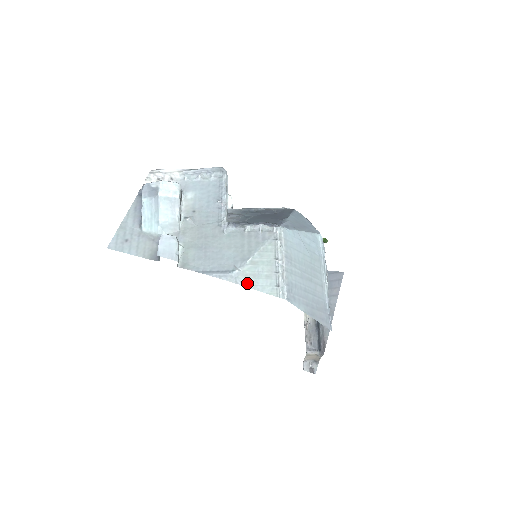
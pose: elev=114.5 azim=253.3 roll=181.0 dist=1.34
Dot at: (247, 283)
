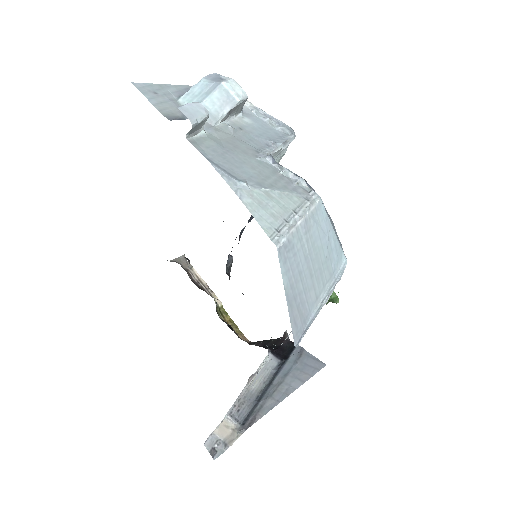
Dot at: (247, 201)
